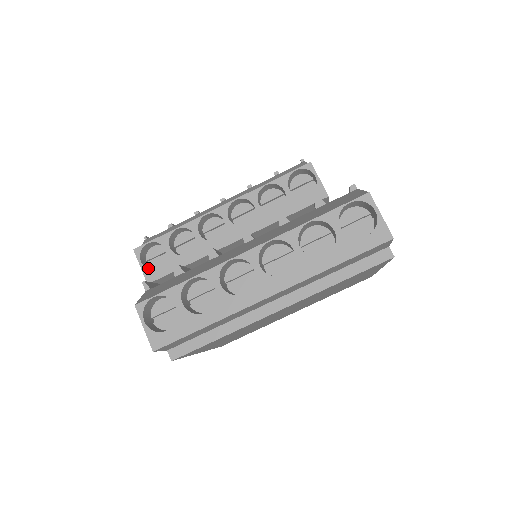
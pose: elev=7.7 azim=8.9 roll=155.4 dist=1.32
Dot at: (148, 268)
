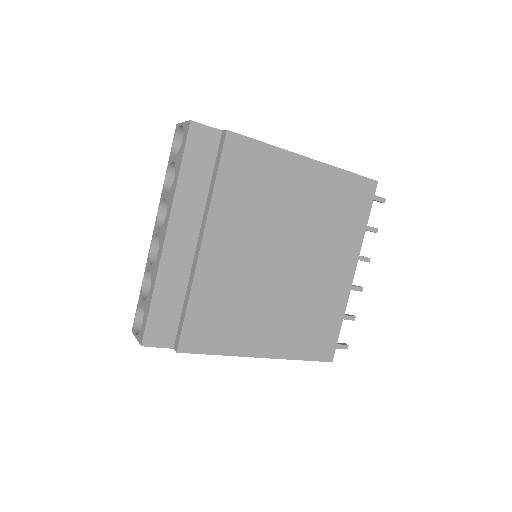
Dot at: occluded
